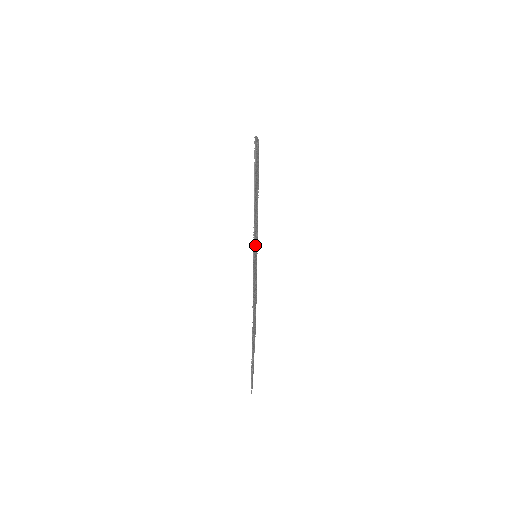
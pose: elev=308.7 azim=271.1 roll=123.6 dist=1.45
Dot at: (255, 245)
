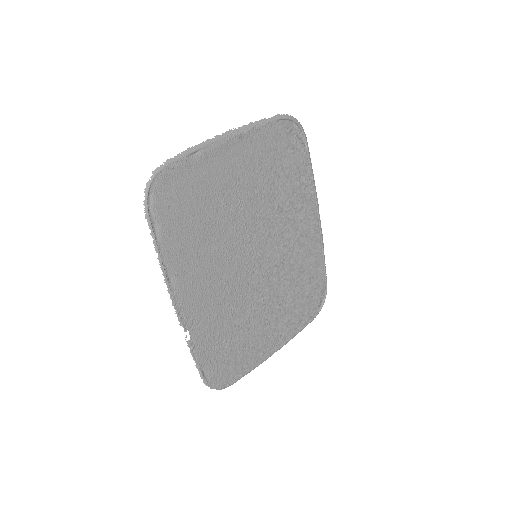
Dot at: (213, 258)
